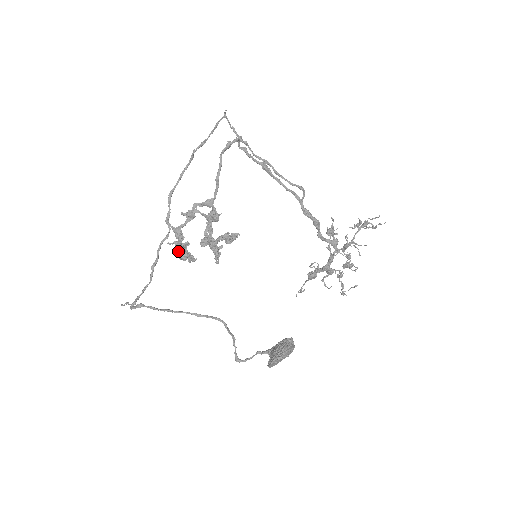
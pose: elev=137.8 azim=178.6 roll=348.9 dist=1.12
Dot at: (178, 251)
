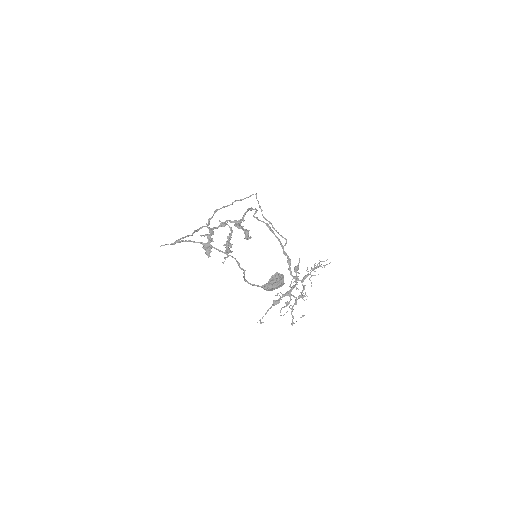
Dot at: occluded
